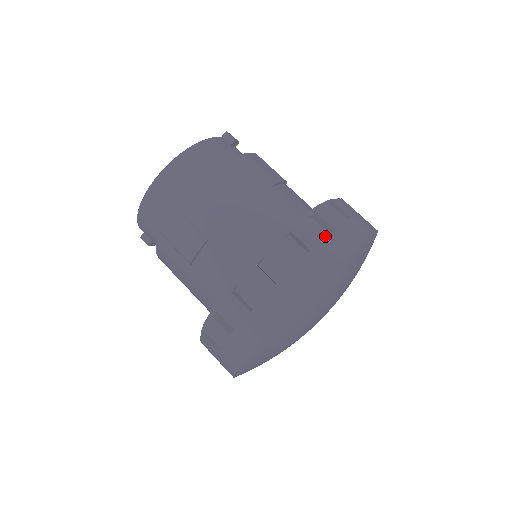
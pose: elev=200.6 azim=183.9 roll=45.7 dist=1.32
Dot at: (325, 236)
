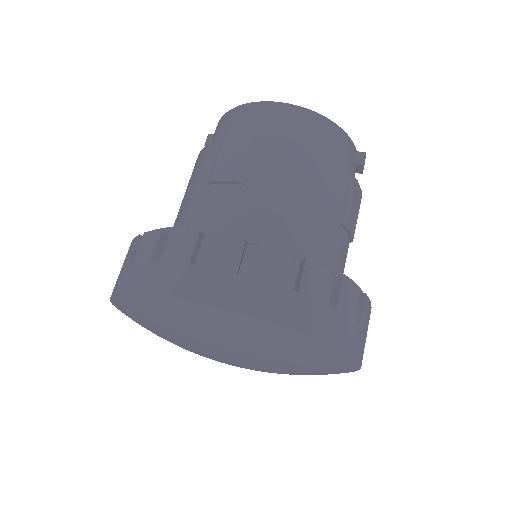
Dot at: (323, 301)
